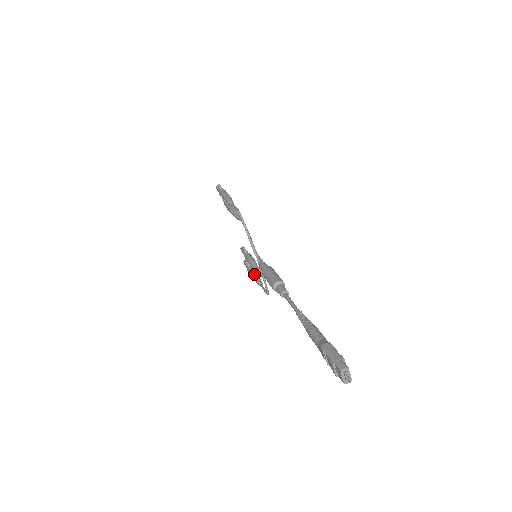
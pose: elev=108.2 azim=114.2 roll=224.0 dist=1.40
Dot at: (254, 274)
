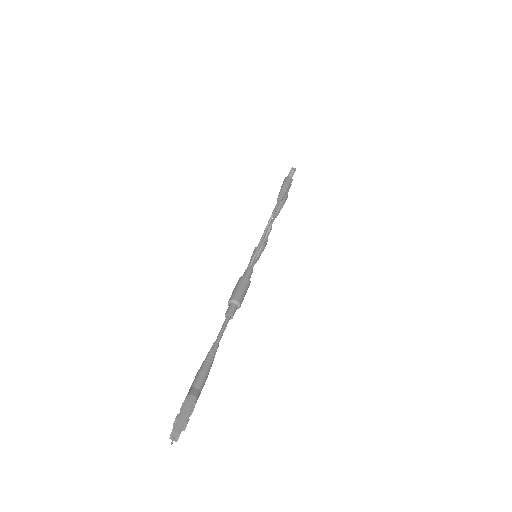
Dot at: occluded
